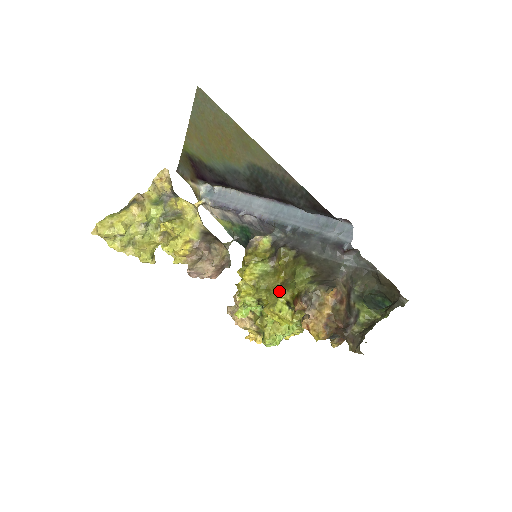
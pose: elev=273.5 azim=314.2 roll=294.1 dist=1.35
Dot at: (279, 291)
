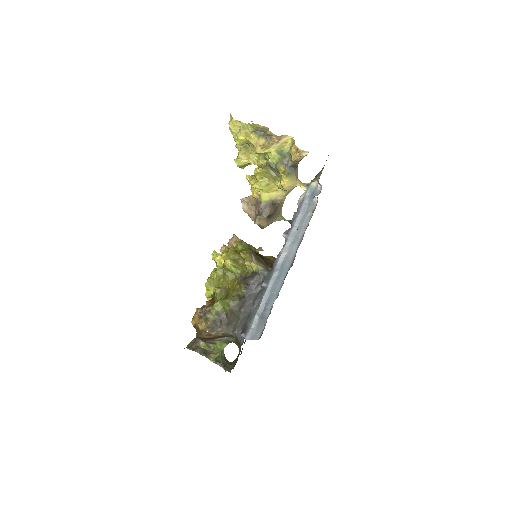
Dot at: (220, 286)
